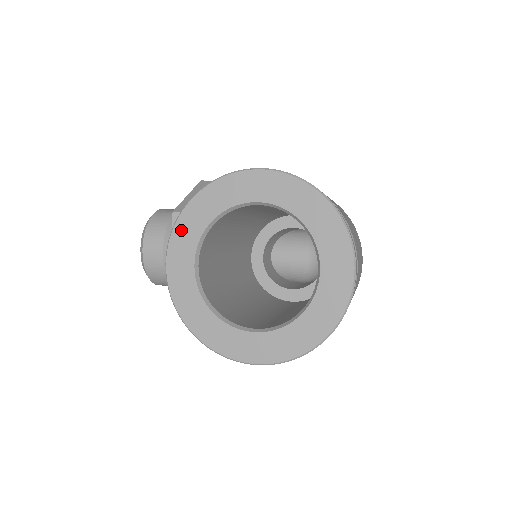
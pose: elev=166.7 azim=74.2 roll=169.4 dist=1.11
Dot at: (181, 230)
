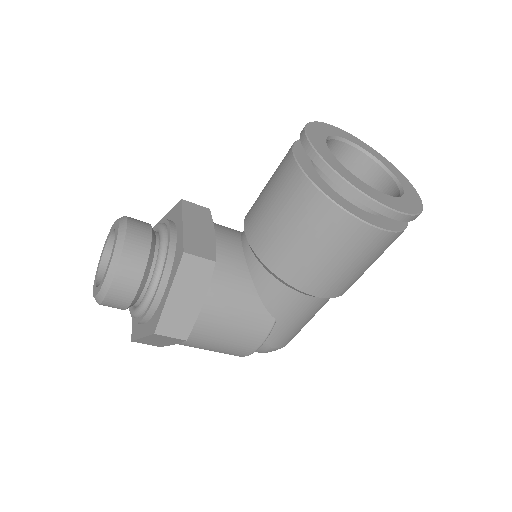
Dot at: (312, 130)
